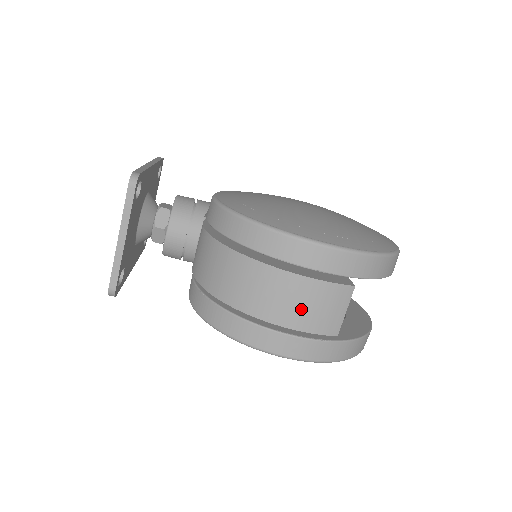
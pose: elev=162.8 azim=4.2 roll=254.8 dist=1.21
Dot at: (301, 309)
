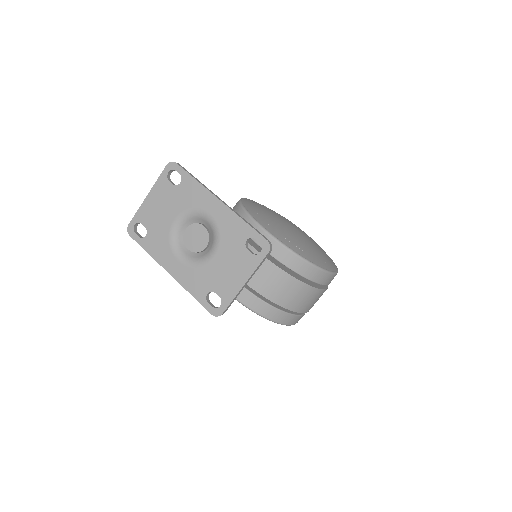
Dot at: (314, 303)
